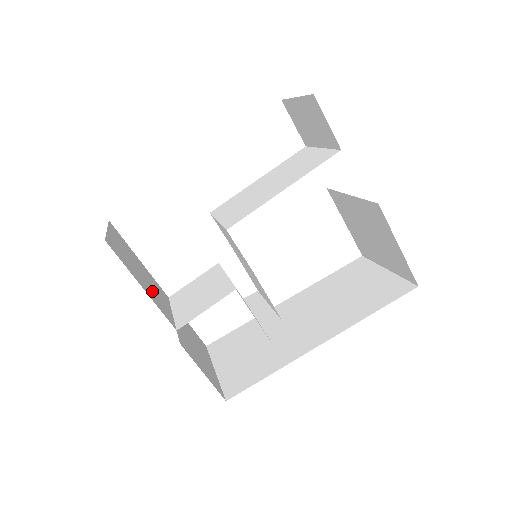
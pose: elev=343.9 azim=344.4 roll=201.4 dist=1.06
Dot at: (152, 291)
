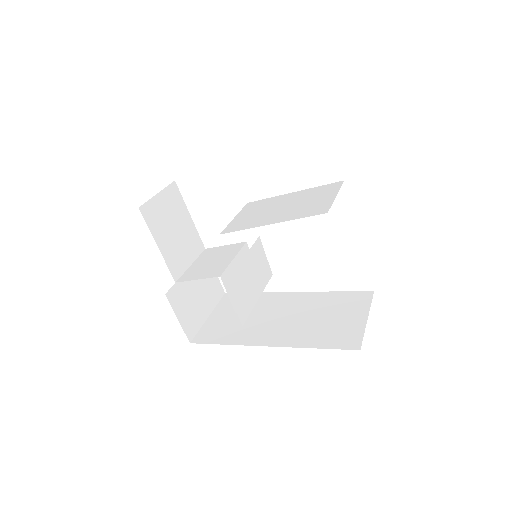
Dot at: (175, 247)
